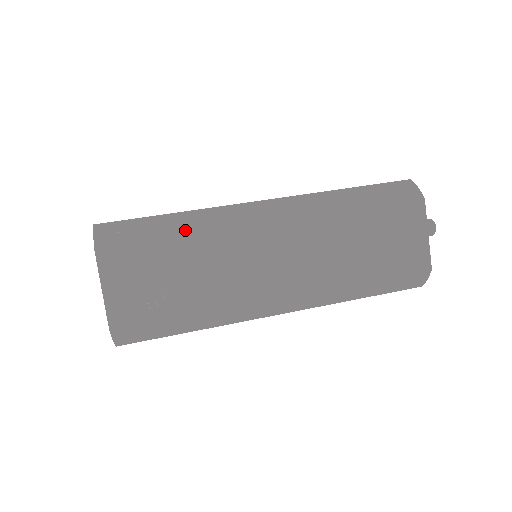
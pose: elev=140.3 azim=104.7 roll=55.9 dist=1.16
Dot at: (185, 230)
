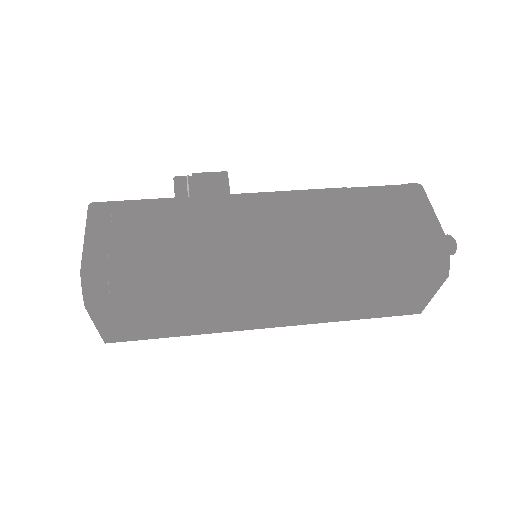
Dot at: (181, 293)
